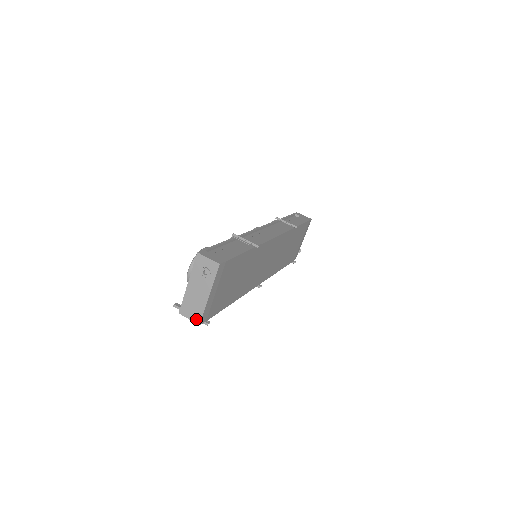
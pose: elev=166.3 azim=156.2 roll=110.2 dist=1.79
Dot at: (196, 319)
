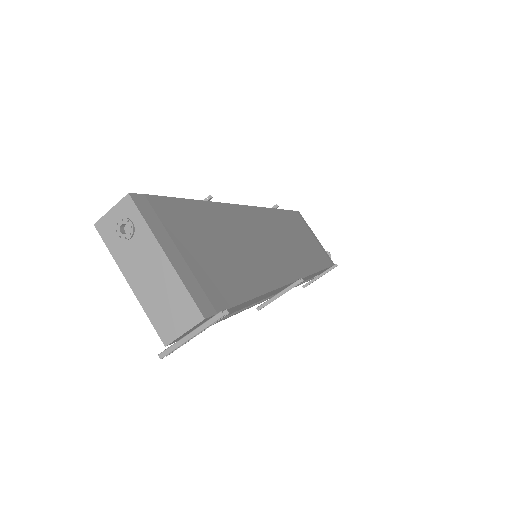
Dot at: (191, 317)
